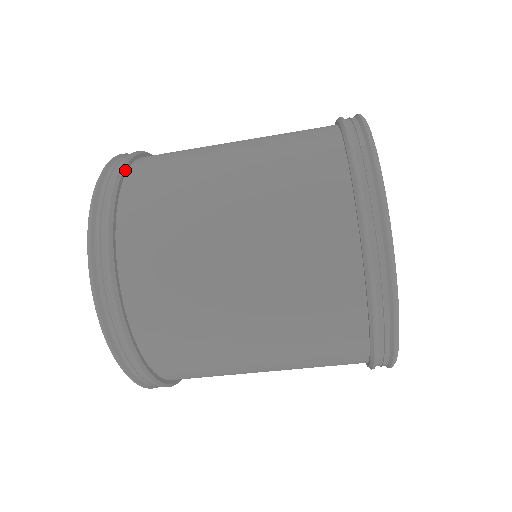
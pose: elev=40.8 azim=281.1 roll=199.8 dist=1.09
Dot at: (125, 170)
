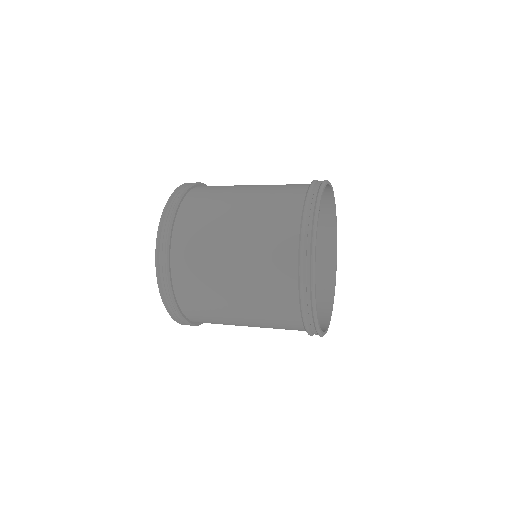
Dot at: (179, 309)
